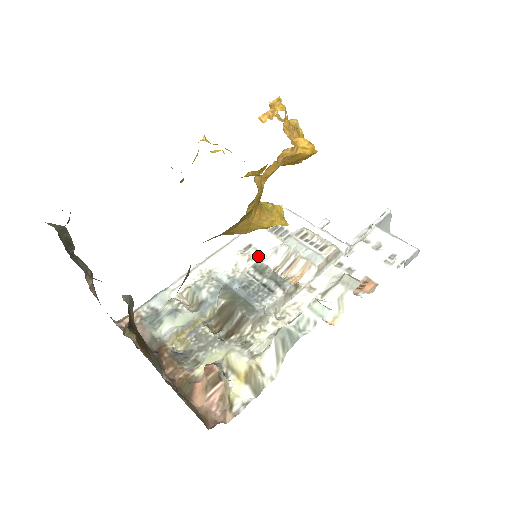
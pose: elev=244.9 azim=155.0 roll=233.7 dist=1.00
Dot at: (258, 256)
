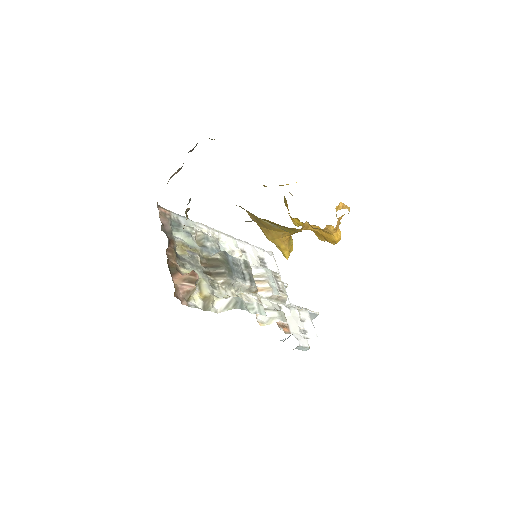
Dot at: occluded
